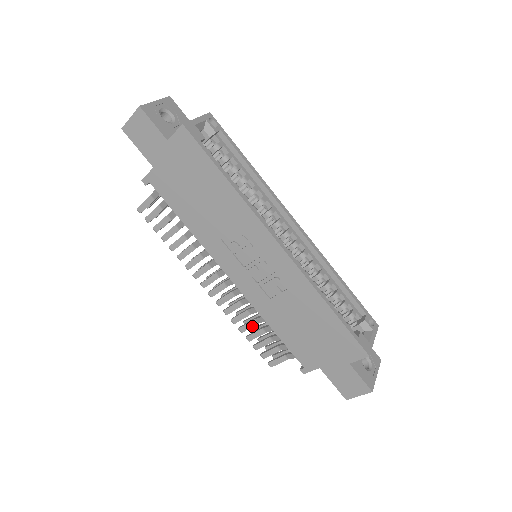
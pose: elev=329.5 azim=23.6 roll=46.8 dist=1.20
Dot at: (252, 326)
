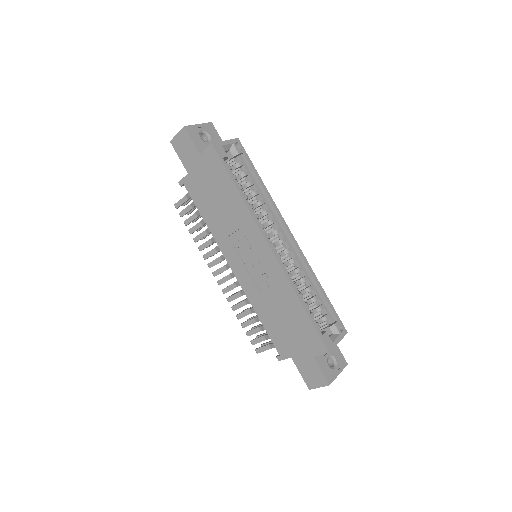
Dot at: occluded
